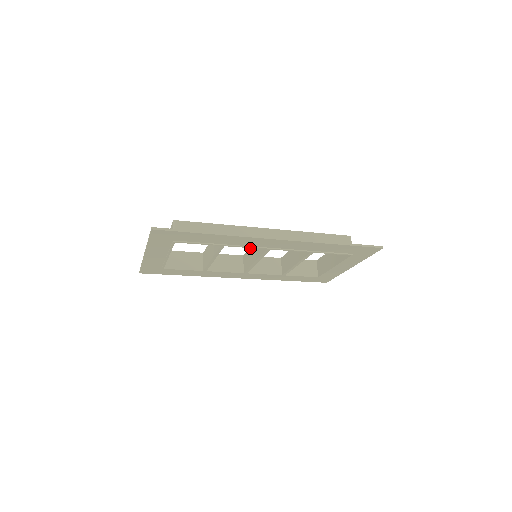
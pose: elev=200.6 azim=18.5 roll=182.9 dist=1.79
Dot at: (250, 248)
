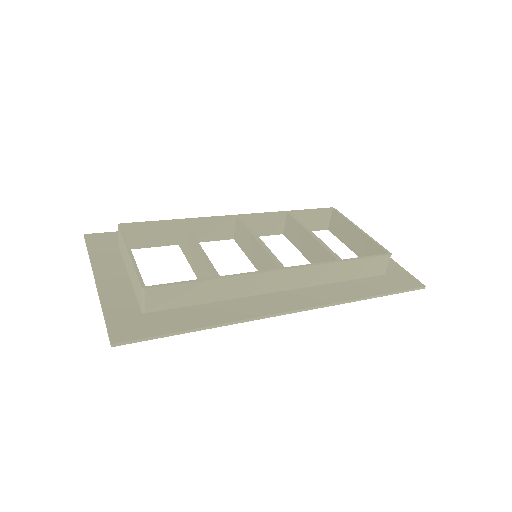
Dot at: (249, 233)
